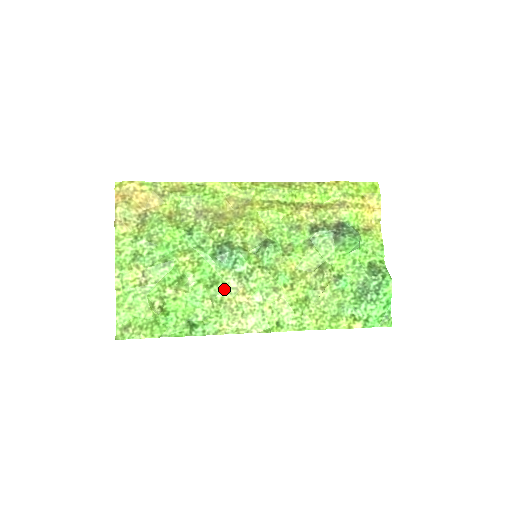
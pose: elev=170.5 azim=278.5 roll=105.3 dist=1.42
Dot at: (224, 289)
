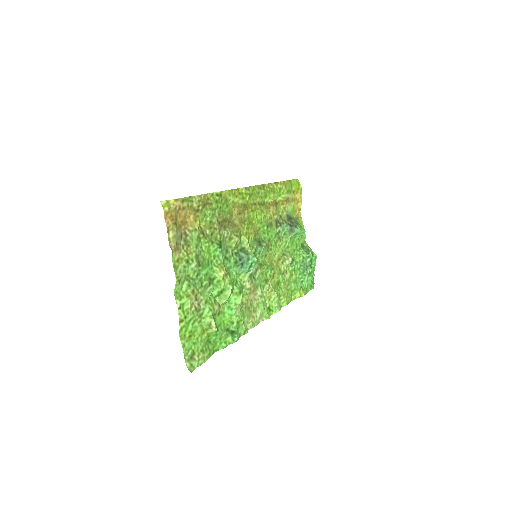
Dot at: (243, 292)
